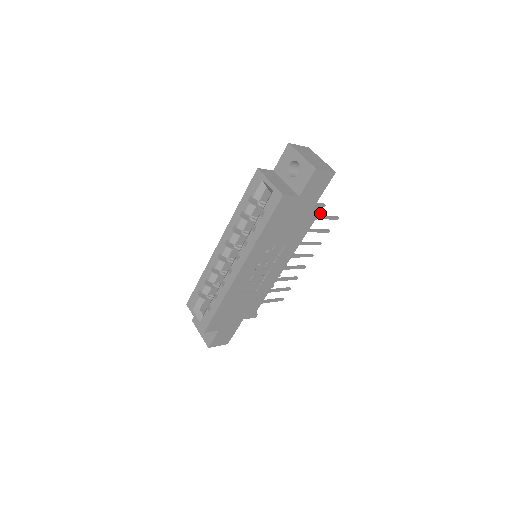
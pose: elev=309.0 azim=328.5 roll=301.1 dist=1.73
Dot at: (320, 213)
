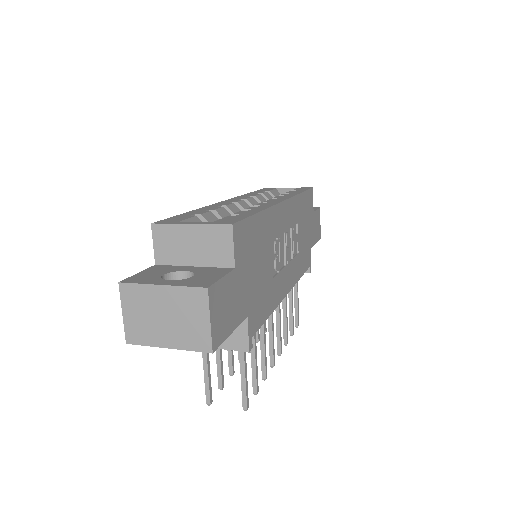
Dot at: (310, 268)
